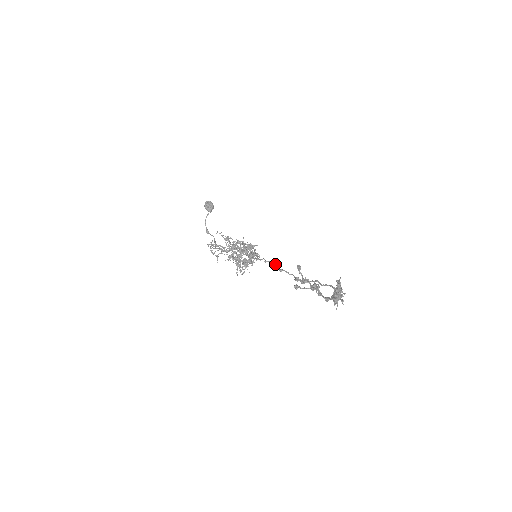
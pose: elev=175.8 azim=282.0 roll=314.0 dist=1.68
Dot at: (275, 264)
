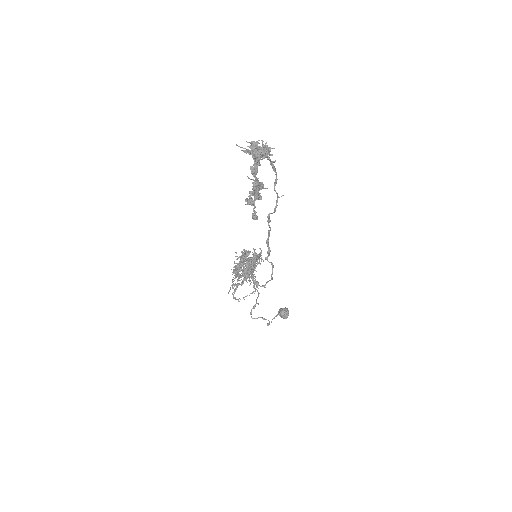
Dot at: (267, 244)
